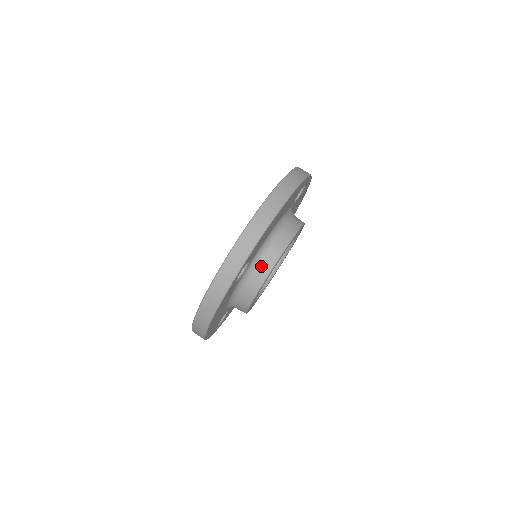
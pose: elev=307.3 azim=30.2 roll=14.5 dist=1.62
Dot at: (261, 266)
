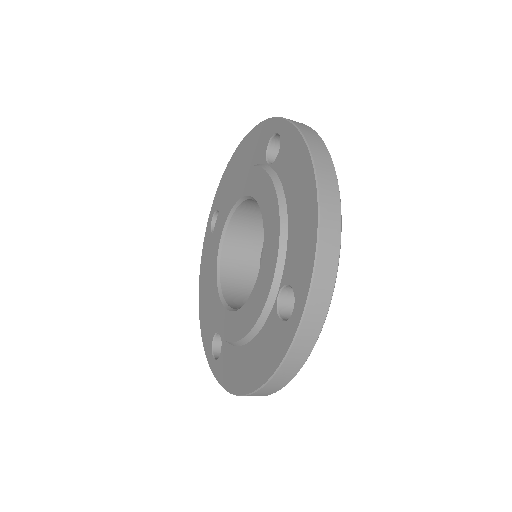
Dot at: occluded
